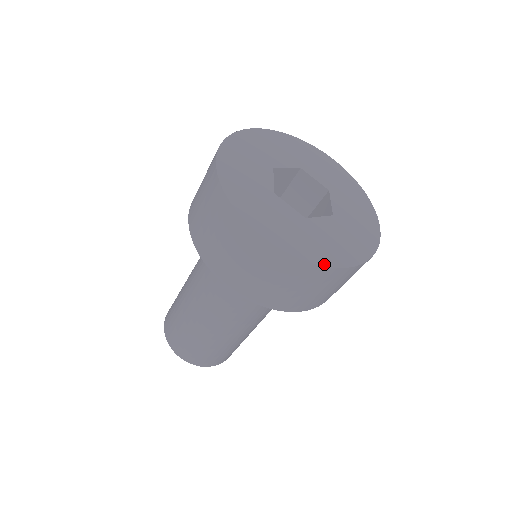
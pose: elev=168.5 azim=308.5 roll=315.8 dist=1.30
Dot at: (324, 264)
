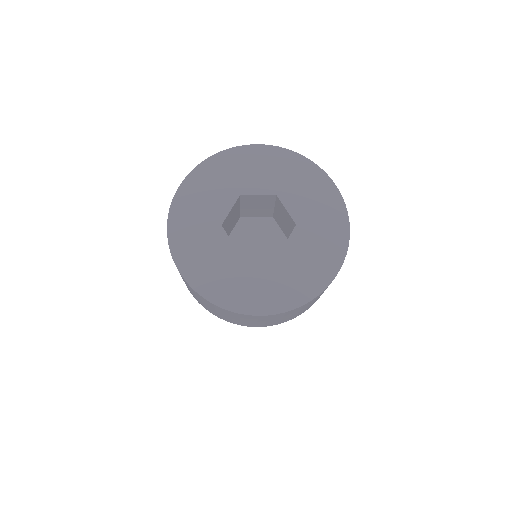
Dot at: (227, 307)
